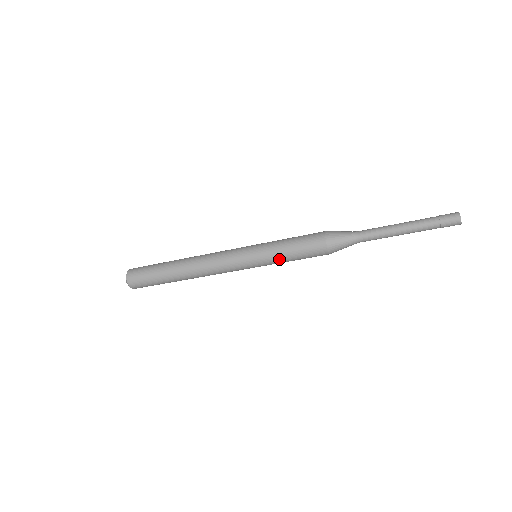
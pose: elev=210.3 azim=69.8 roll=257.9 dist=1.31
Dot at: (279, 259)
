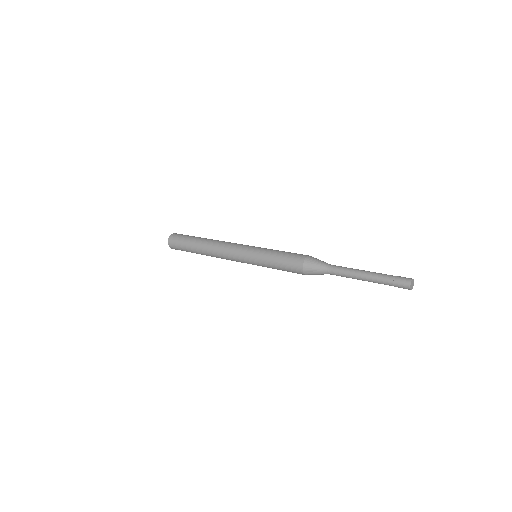
Dot at: occluded
